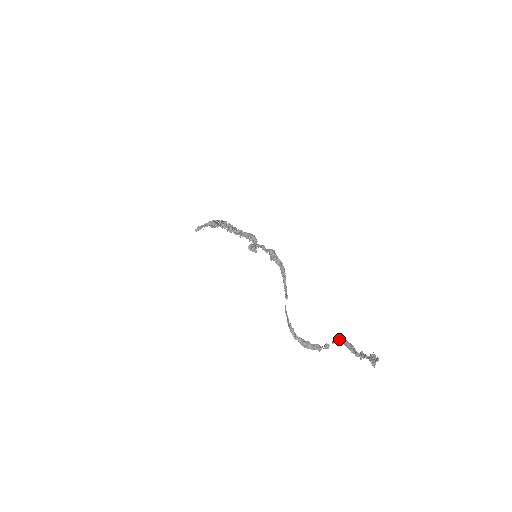
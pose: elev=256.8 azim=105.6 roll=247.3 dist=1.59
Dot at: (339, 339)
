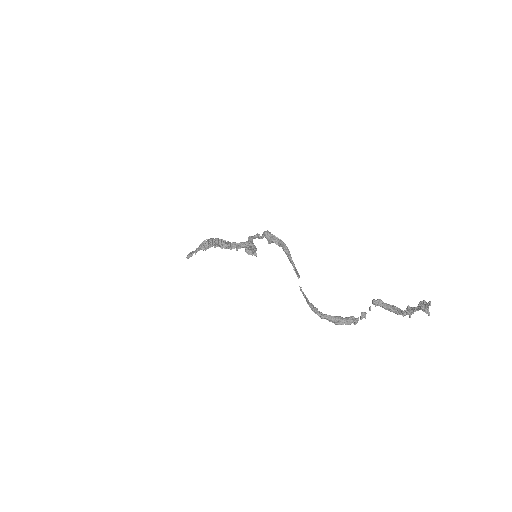
Dot at: (376, 304)
